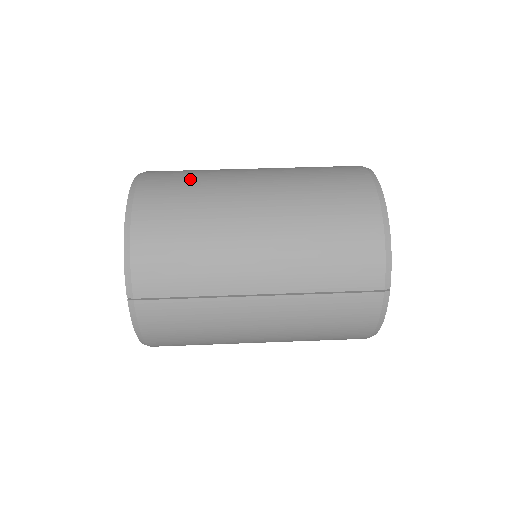
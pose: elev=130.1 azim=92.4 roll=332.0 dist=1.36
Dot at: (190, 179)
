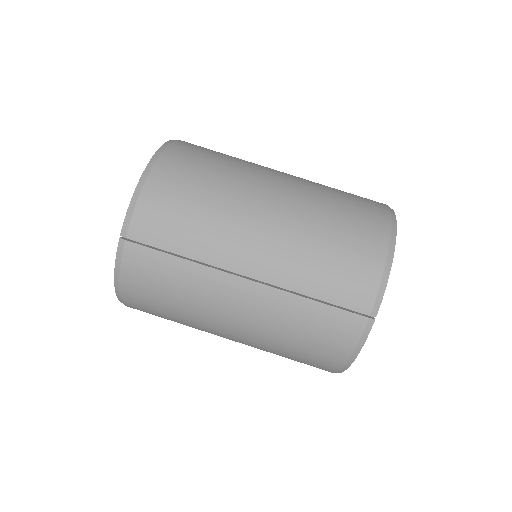
Dot at: (221, 156)
